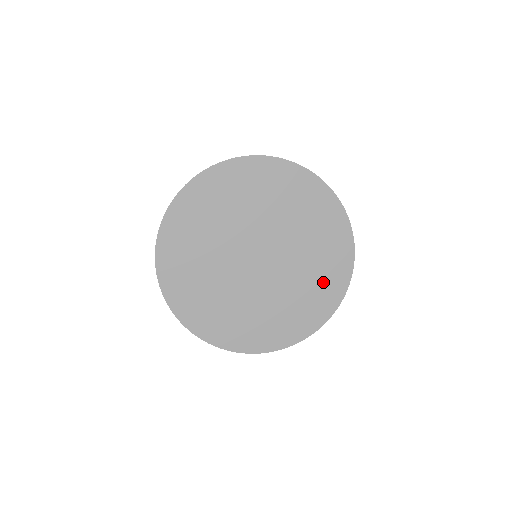
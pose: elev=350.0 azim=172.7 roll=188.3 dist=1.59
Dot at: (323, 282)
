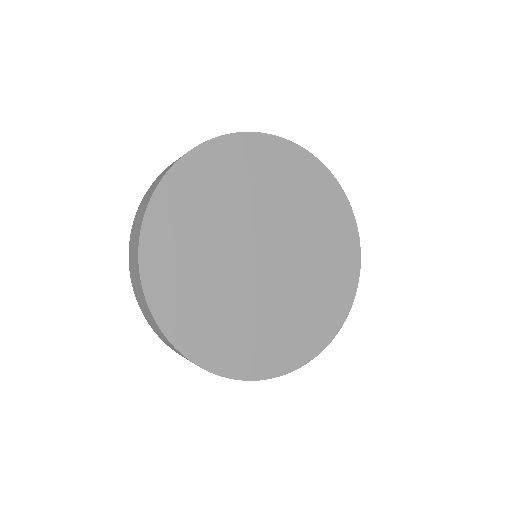
Dot at: (326, 214)
